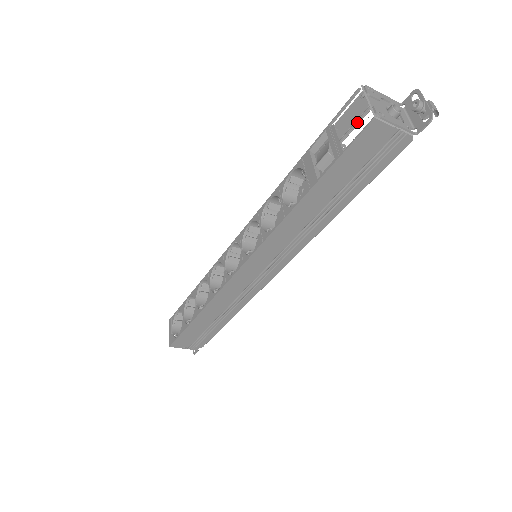
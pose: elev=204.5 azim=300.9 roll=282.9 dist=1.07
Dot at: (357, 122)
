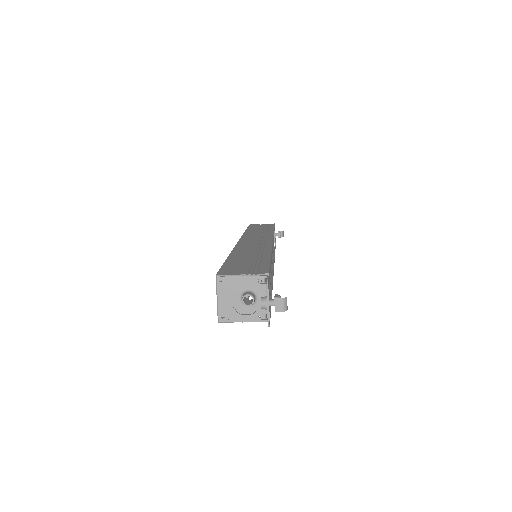
Dot at: occluded
